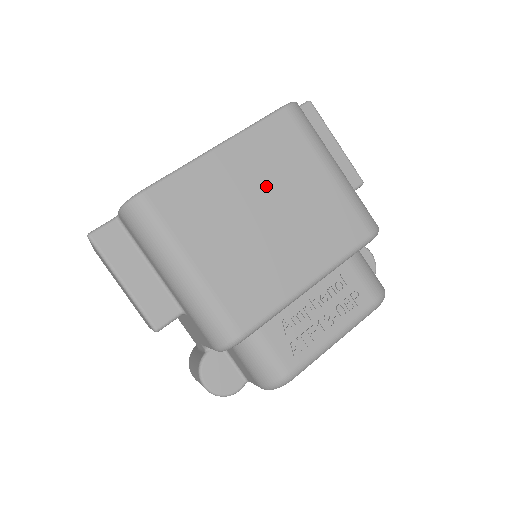
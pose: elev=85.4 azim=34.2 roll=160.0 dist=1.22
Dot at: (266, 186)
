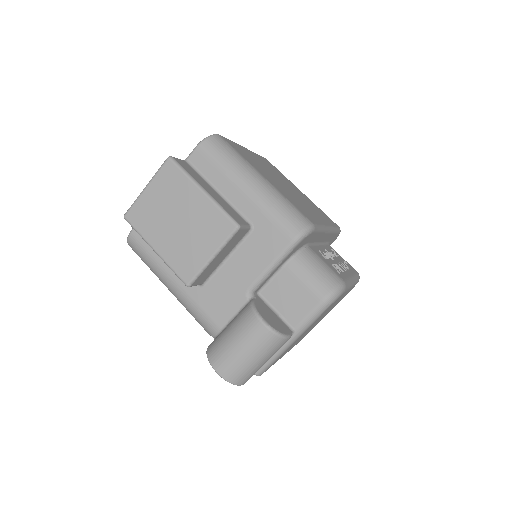
Dot at: (278, 176)
